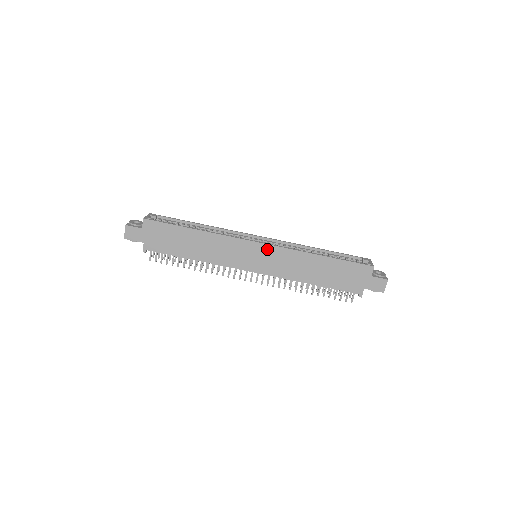
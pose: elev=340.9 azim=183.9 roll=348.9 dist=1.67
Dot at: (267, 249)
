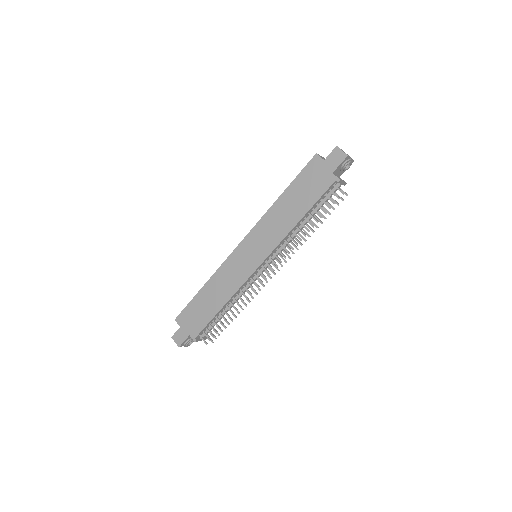
Dot at: (248, 240)
